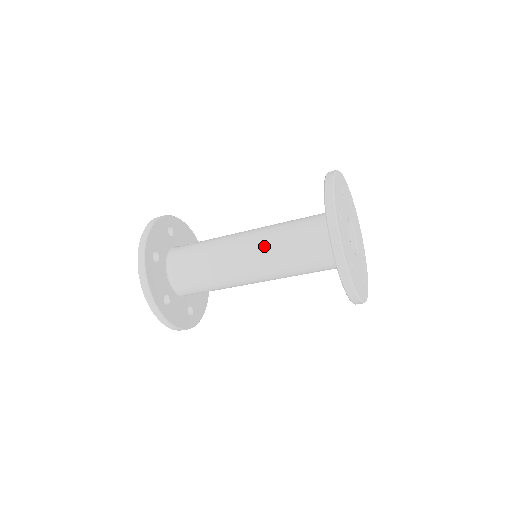
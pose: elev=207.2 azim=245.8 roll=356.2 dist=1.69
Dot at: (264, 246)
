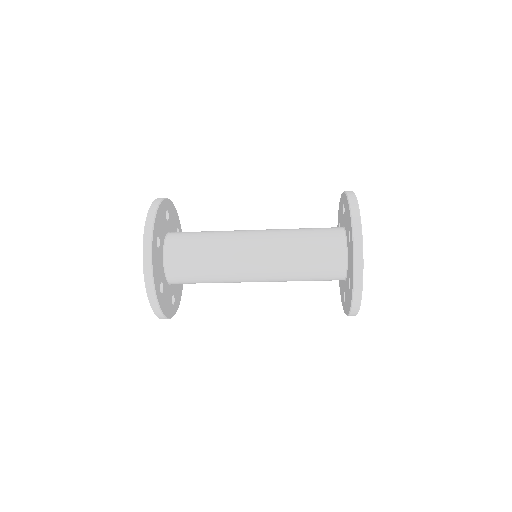
Dot at: (275, 250)
